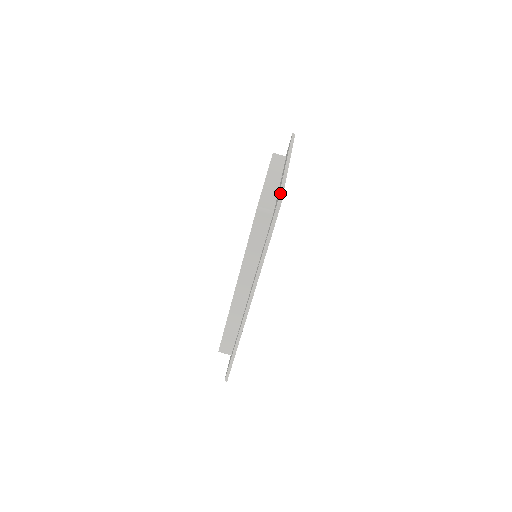
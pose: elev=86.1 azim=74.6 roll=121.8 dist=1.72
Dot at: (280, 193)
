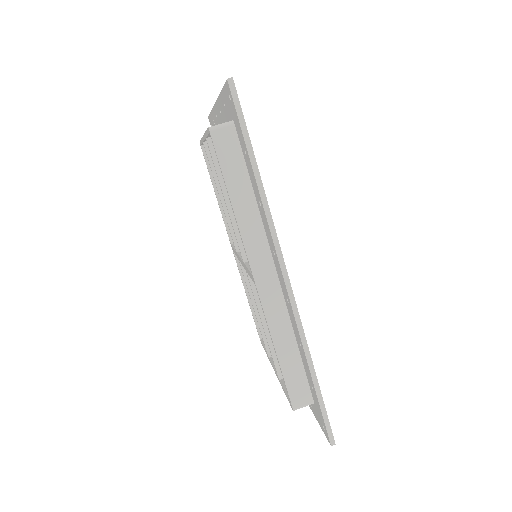
Dot at: (224, 85)
